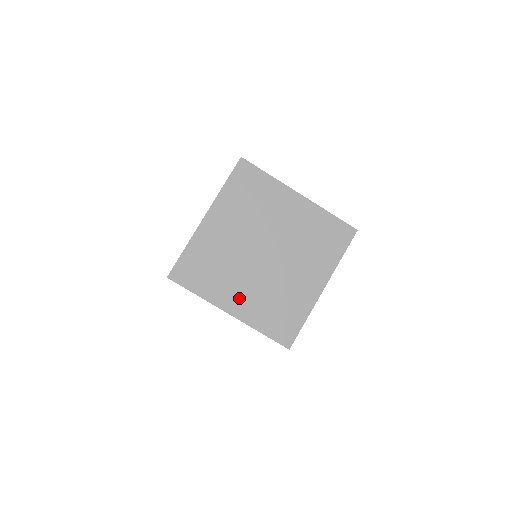
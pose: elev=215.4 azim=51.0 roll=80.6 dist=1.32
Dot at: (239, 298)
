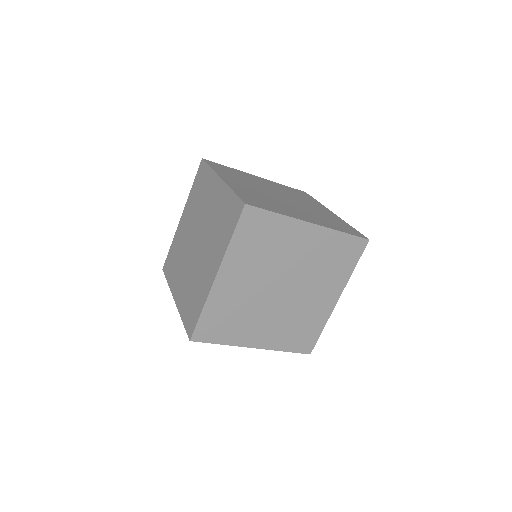
Dot at: (180, 286)
